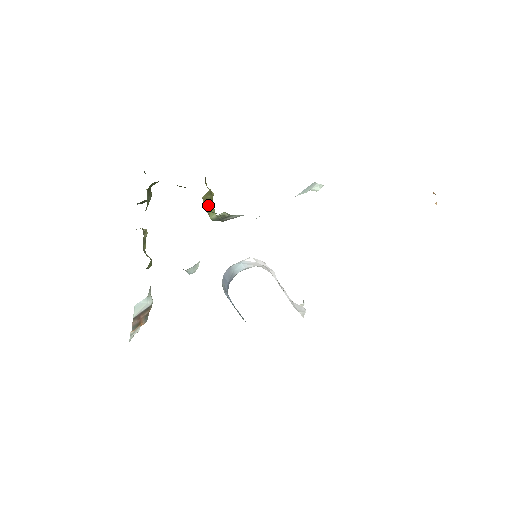
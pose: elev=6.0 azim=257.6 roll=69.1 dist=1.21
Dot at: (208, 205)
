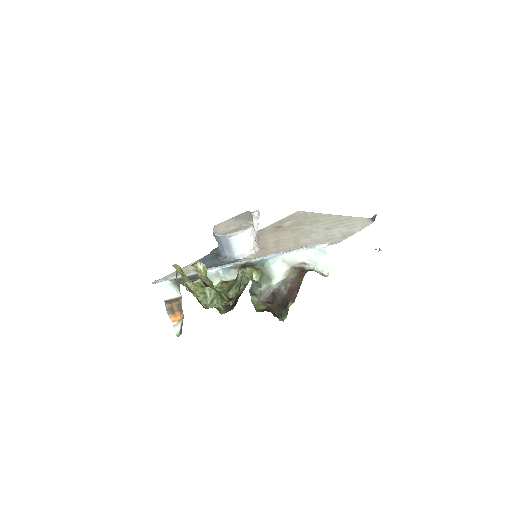
Dot at: occluded
